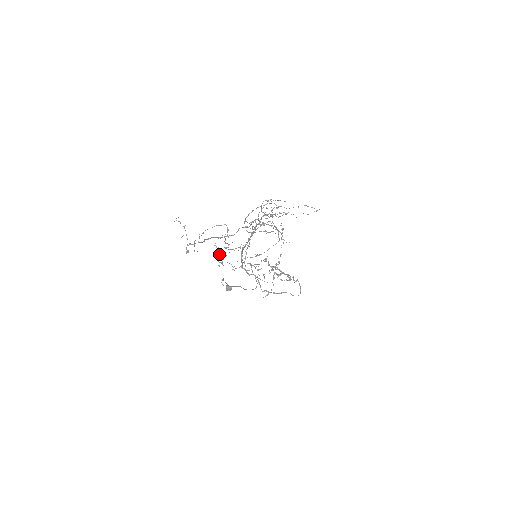
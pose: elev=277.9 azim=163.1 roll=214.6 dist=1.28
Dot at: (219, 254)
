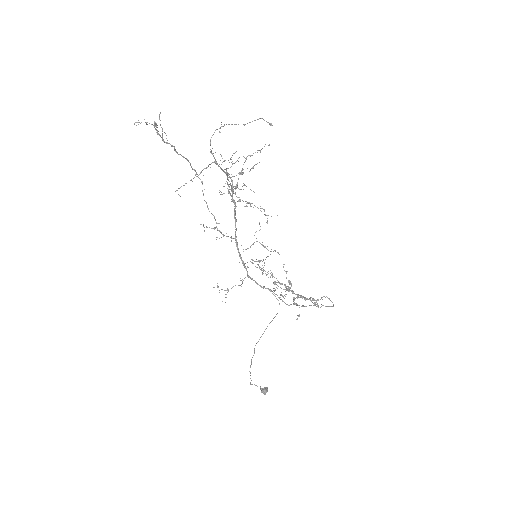
Dot at: occluded
